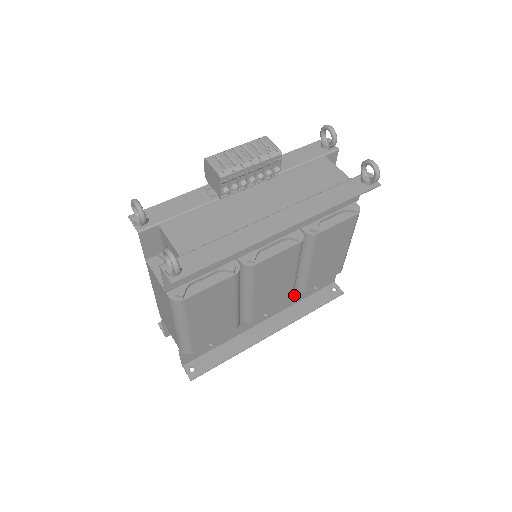
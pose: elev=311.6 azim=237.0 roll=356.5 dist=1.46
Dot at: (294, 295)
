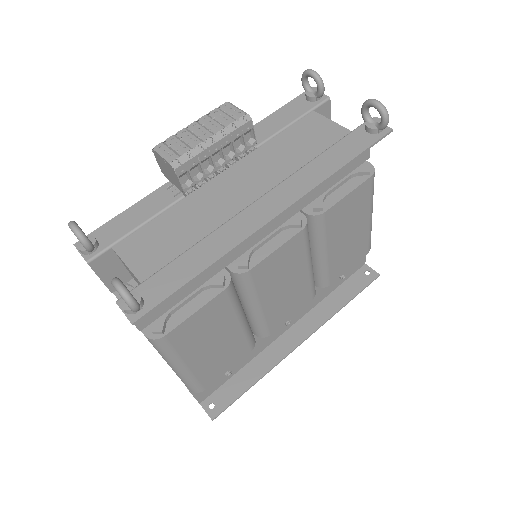
Dot at: (318, 291)
